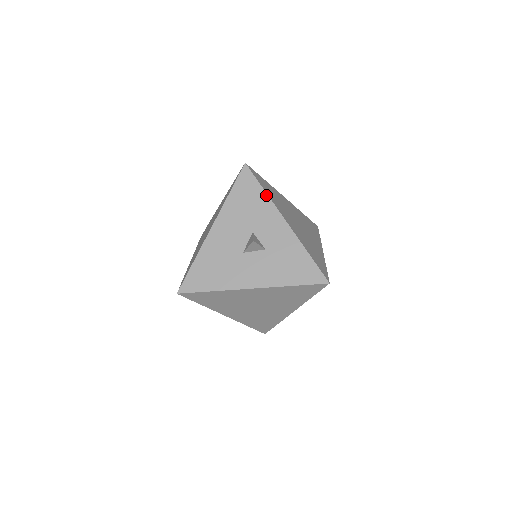
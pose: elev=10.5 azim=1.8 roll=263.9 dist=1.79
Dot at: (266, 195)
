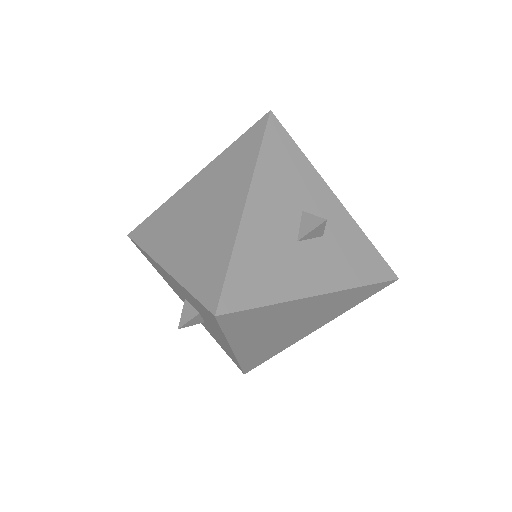
Dot at: (306, 159)
